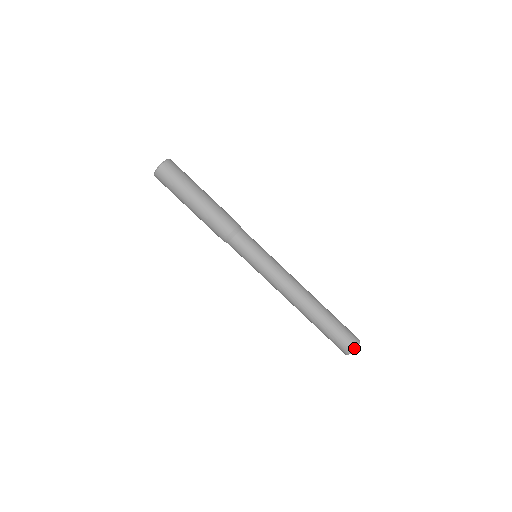
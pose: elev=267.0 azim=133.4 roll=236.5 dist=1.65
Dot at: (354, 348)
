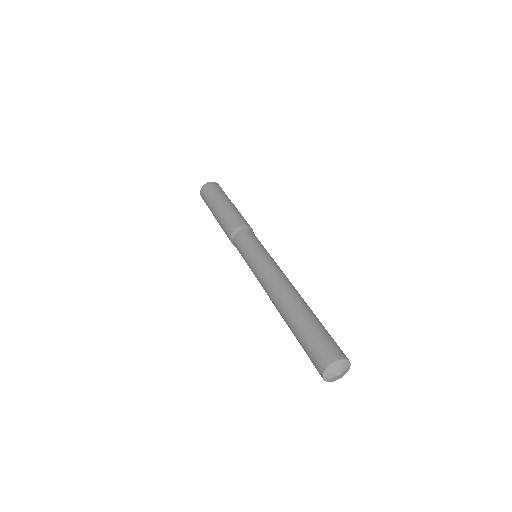
Dot at: (328, 363)
